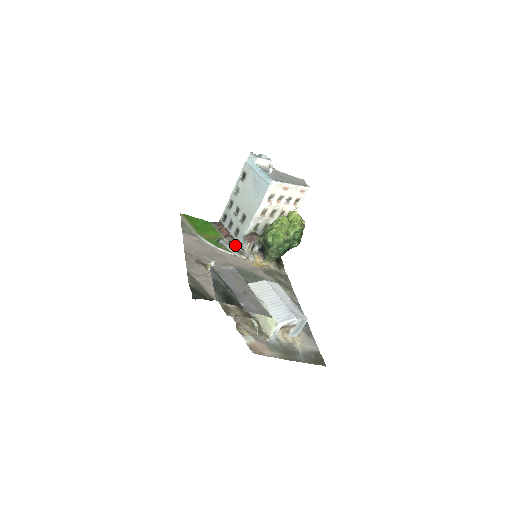
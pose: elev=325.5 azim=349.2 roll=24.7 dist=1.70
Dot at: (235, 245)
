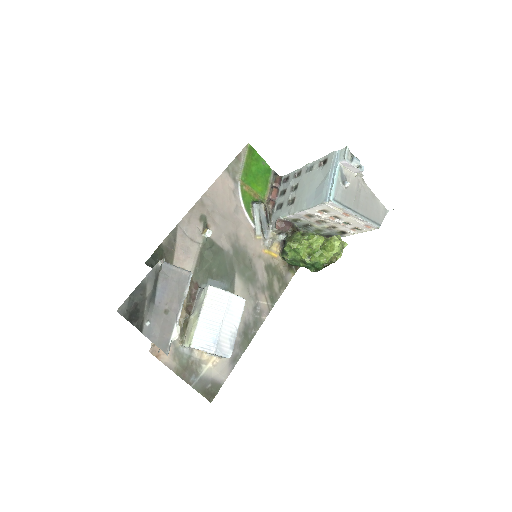
Dot at: (267, 218)
